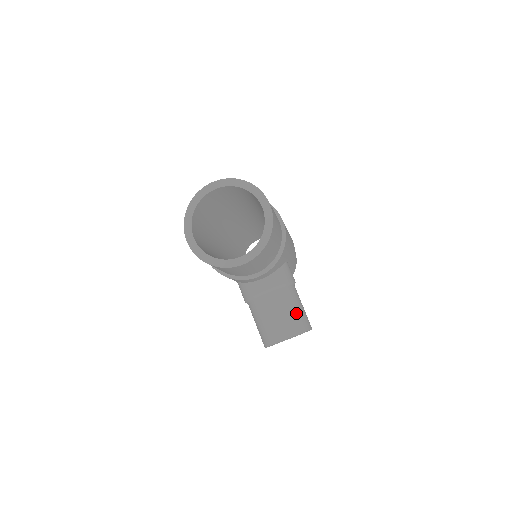
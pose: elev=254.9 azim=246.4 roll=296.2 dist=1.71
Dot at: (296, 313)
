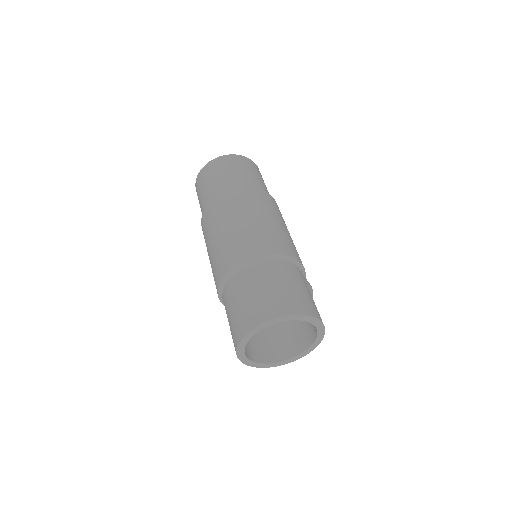
Dot at: occluded
